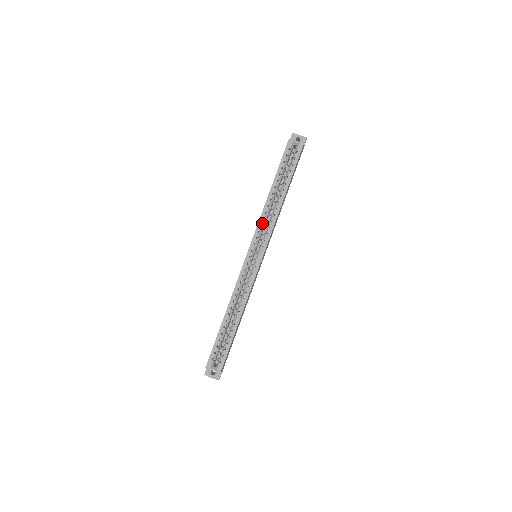
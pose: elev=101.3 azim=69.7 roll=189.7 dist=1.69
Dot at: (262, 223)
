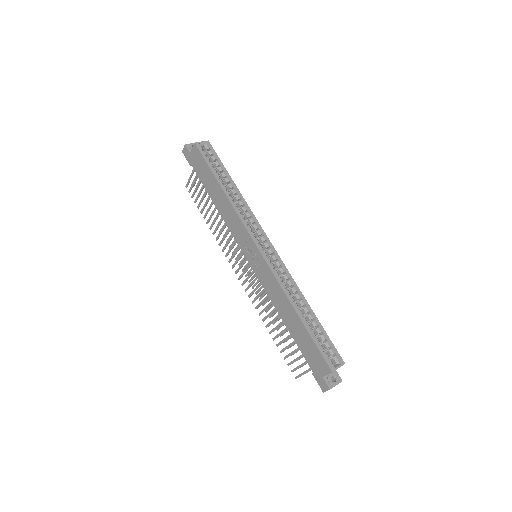
Dot at: (243, 217)
